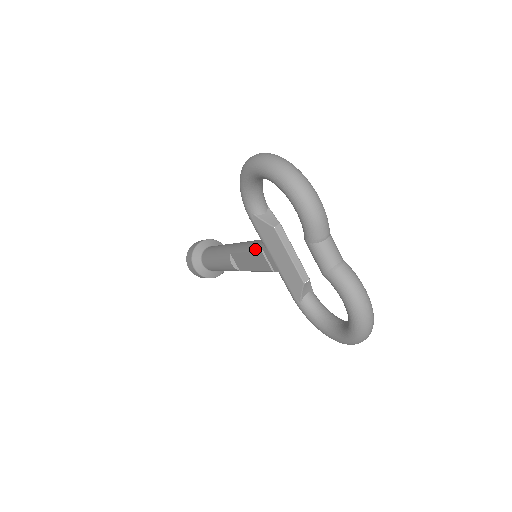
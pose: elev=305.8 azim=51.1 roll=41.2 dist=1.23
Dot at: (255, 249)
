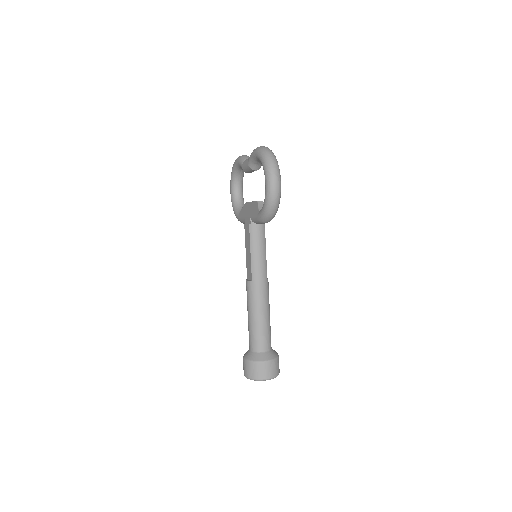
Dot at: (245, 234)
